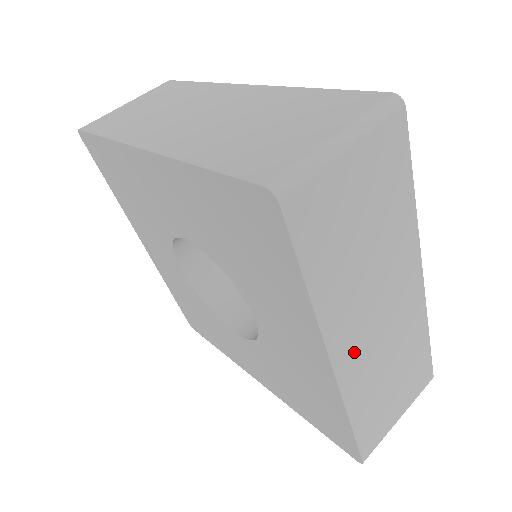
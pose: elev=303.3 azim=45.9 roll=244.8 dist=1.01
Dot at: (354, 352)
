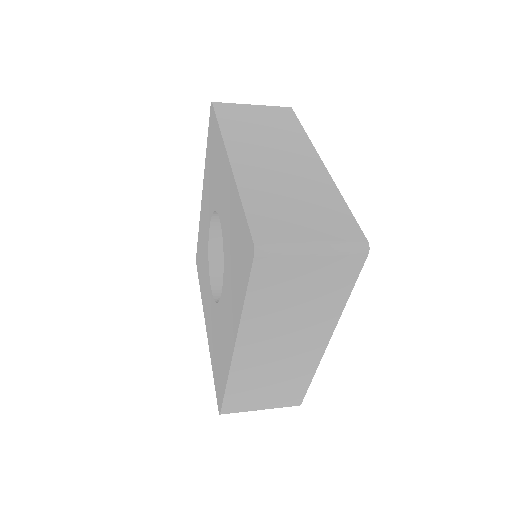
Dot at: (250, 163)
